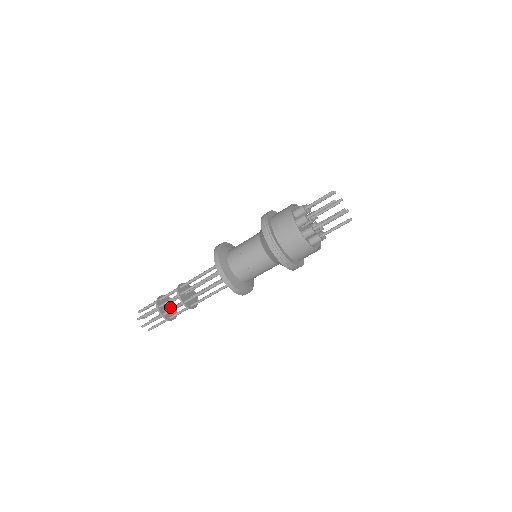
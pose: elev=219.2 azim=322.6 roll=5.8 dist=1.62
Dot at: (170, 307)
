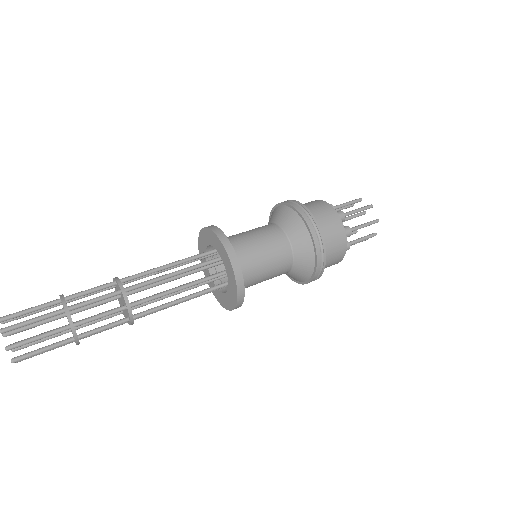
Dot at: occluded
